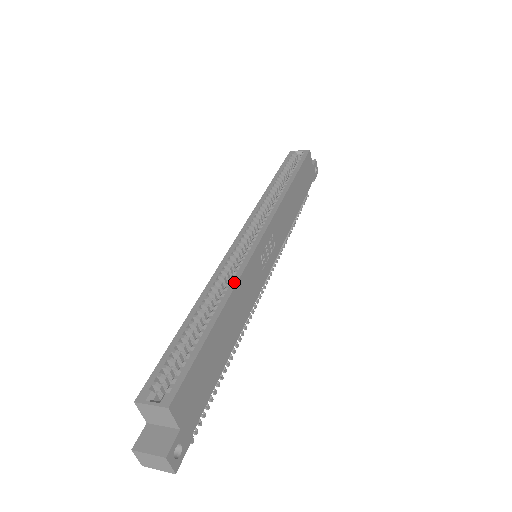
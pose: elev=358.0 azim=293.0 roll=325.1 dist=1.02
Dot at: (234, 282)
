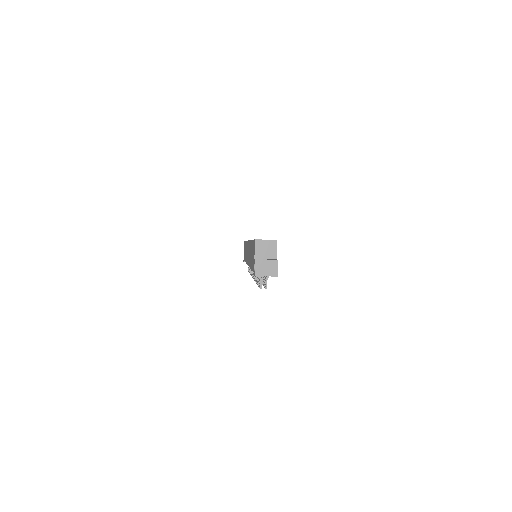
Dot at: occluded
